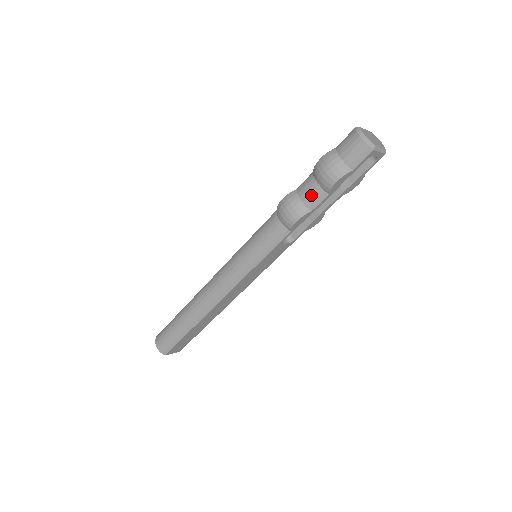
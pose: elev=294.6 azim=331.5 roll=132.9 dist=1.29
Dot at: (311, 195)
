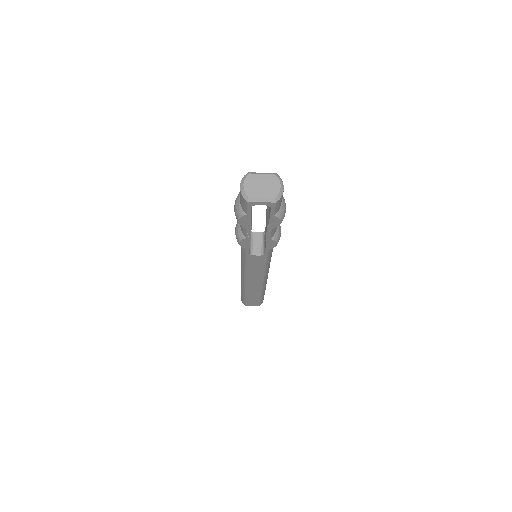
Dot at: occluded
